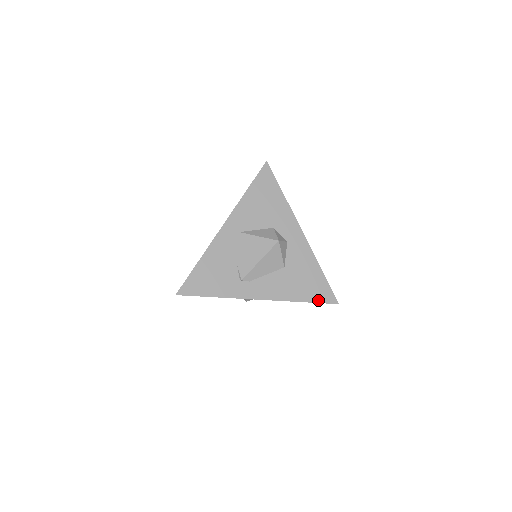
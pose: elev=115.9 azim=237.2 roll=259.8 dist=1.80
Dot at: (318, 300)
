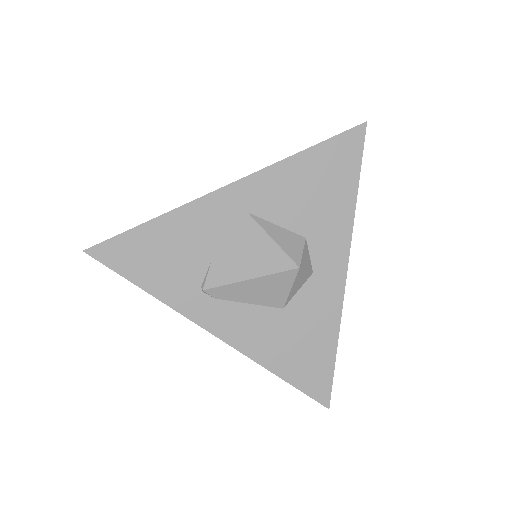
Dot at: (302, 386)
